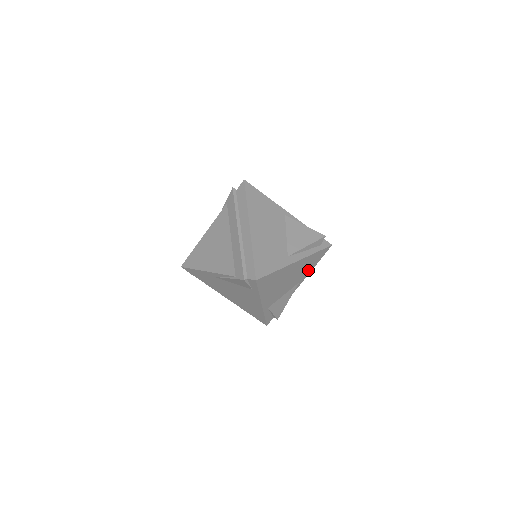
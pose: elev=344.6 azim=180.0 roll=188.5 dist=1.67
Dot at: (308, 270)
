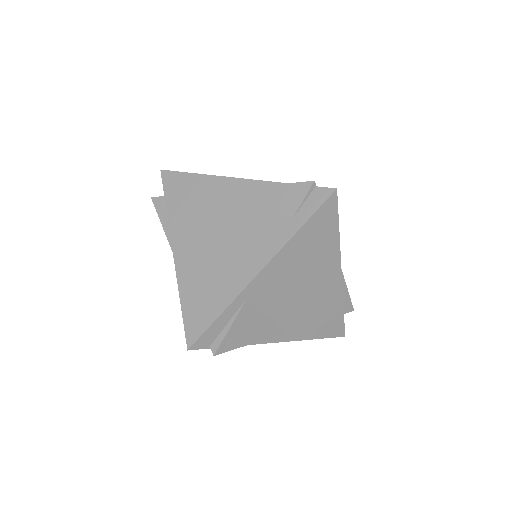
Dot at: (308, 329)
